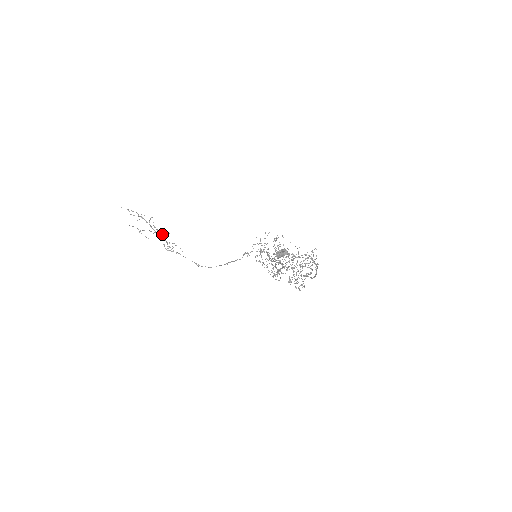
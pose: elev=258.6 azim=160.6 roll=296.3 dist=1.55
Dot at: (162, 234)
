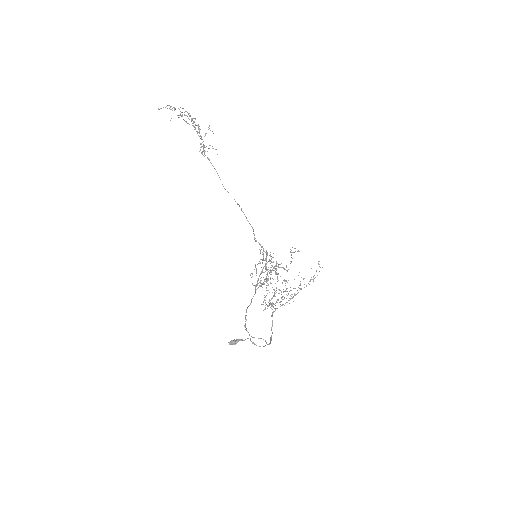
Dot at: (201, 136)
